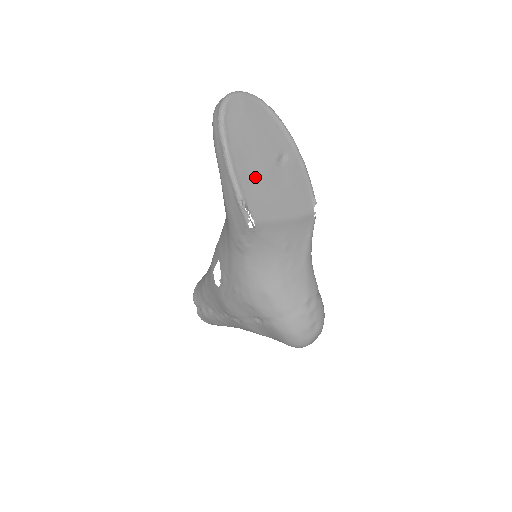
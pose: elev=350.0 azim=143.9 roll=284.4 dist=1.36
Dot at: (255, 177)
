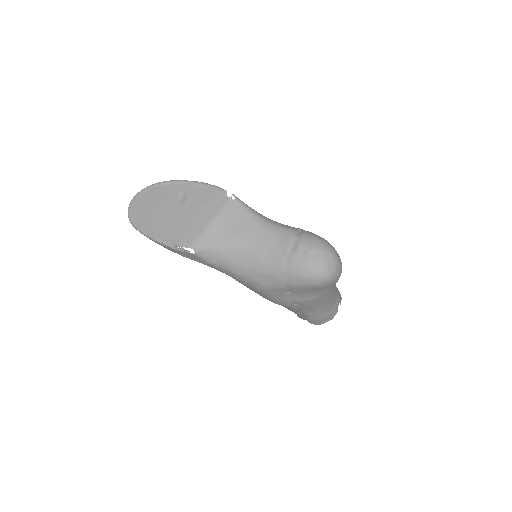
Dot at: (171, 226)
